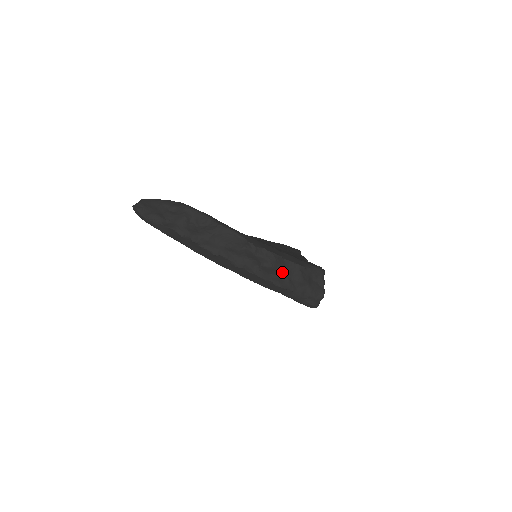
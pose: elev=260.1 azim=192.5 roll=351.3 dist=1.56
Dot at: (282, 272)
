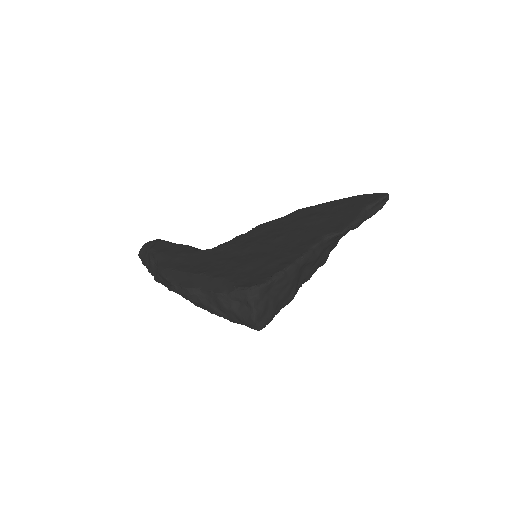
Dot at: (205, 303)
